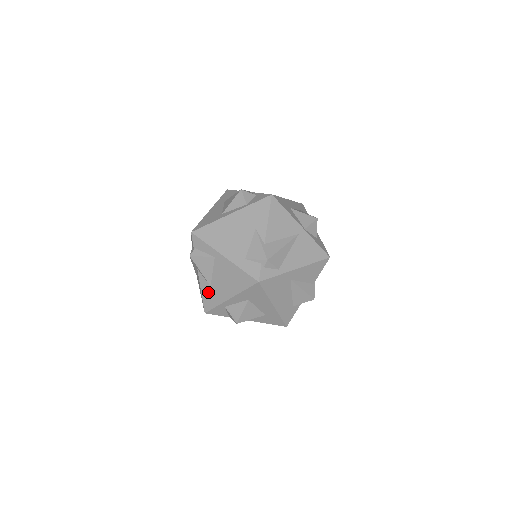
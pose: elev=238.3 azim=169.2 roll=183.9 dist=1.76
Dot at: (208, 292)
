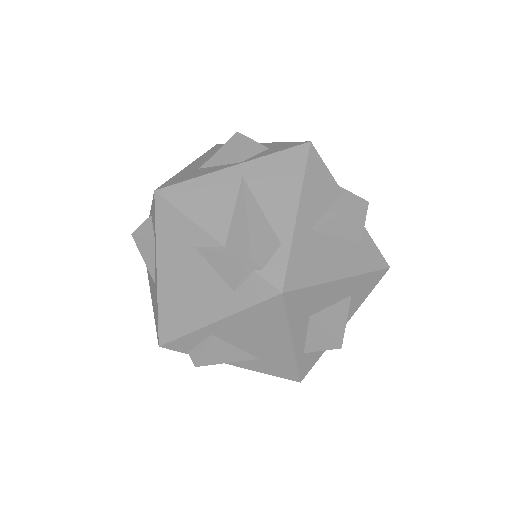
Dot at: (268, 366)
